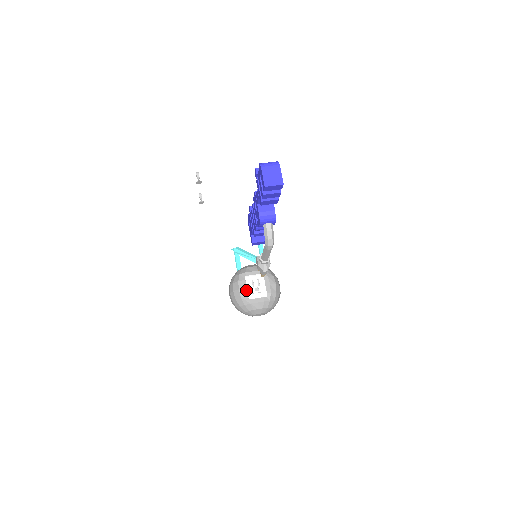
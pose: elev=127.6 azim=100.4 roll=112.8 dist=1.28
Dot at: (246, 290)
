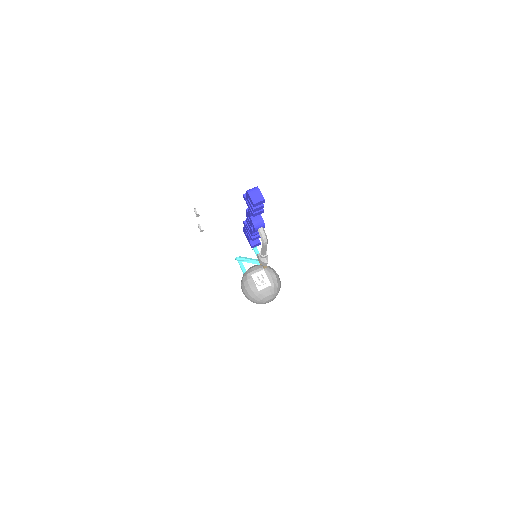
Dot at: (255, 285)
